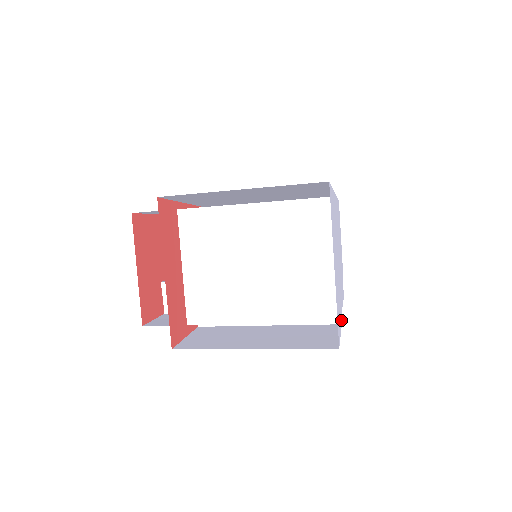
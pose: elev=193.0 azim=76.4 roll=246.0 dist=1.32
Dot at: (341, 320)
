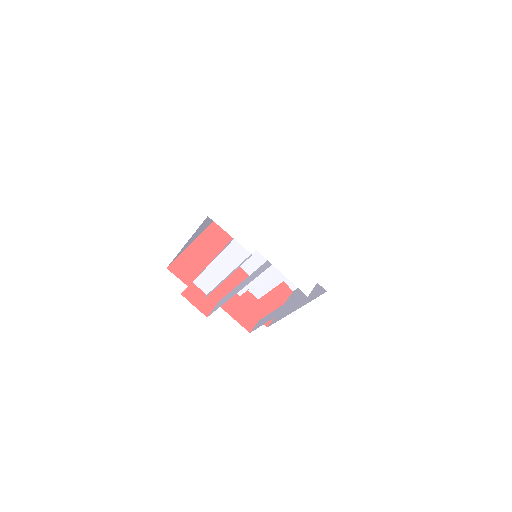
Dot at: (252, 250)
